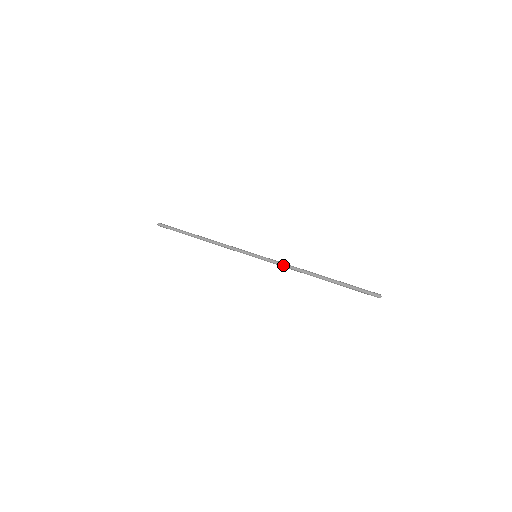
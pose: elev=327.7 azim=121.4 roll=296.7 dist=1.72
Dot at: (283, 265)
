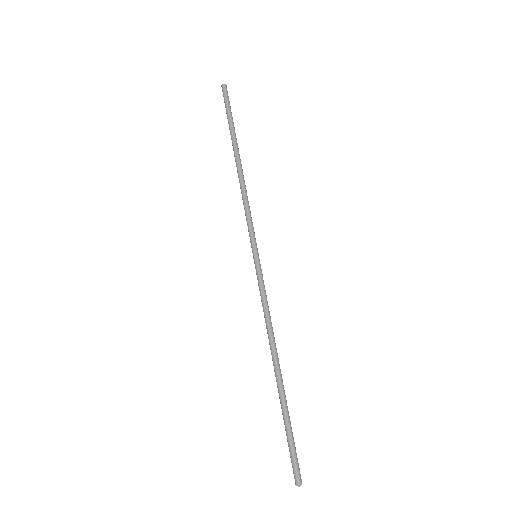
Dot at: (264, 306)
